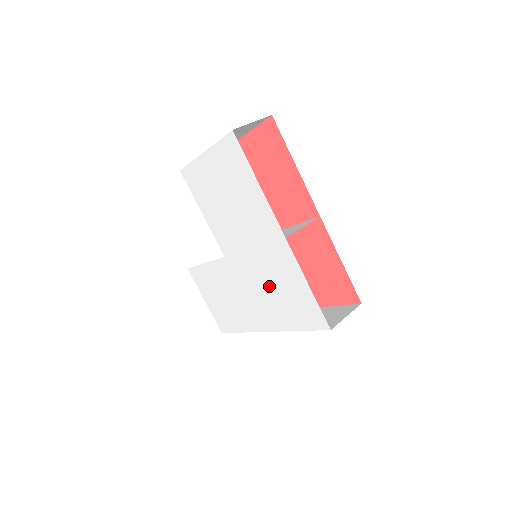
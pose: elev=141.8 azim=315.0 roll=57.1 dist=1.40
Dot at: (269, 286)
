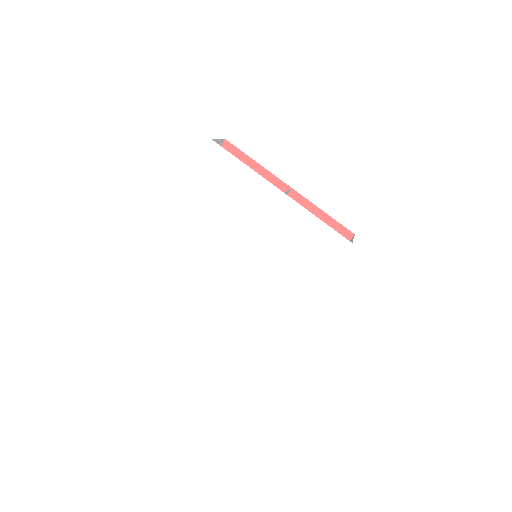
Dot at: (285, 254)
